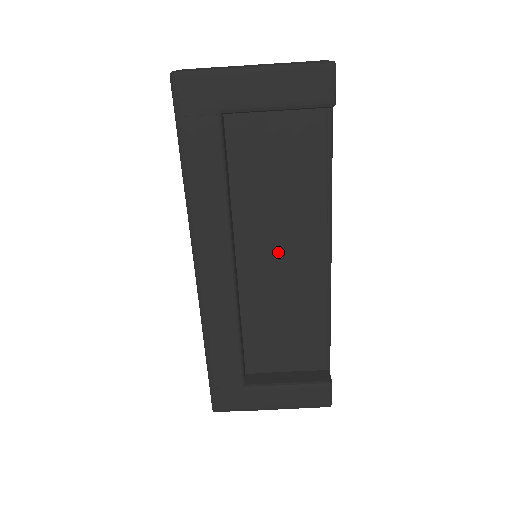
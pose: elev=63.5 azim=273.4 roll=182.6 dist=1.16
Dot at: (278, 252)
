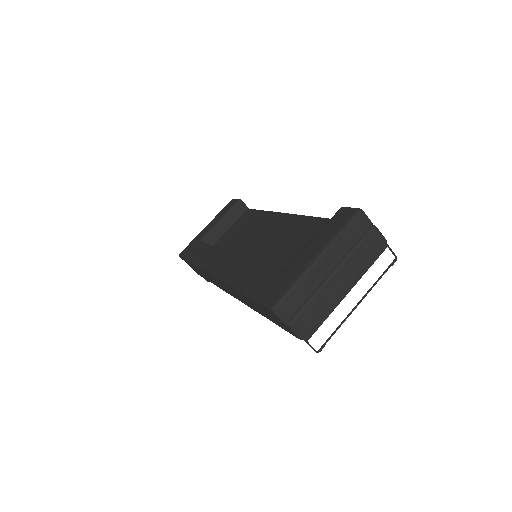
Dot at: (263, 241)
